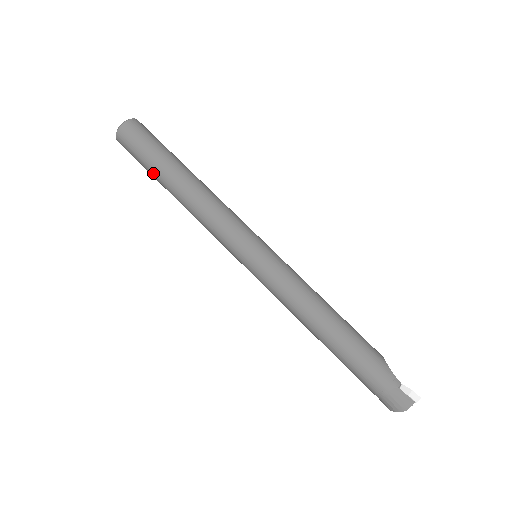
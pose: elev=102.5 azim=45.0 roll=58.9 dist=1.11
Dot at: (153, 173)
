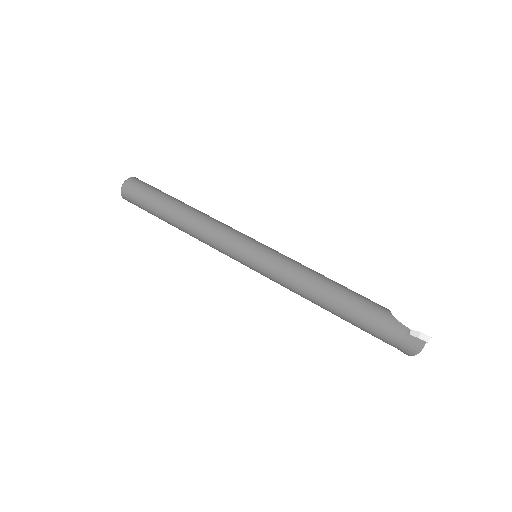
Dot at: (156, 215)
